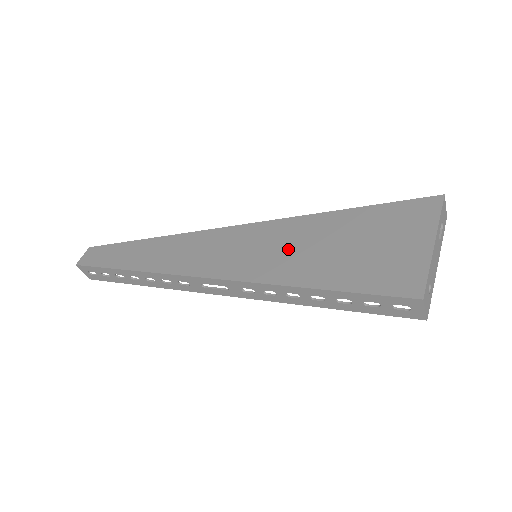
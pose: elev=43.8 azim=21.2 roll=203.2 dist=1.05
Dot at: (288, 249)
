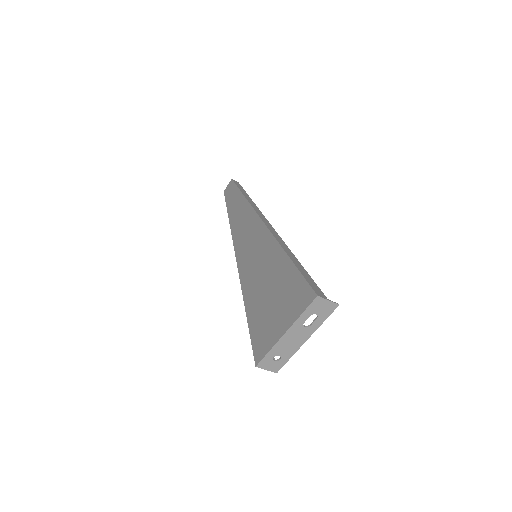
Dot at: (258, 267)
